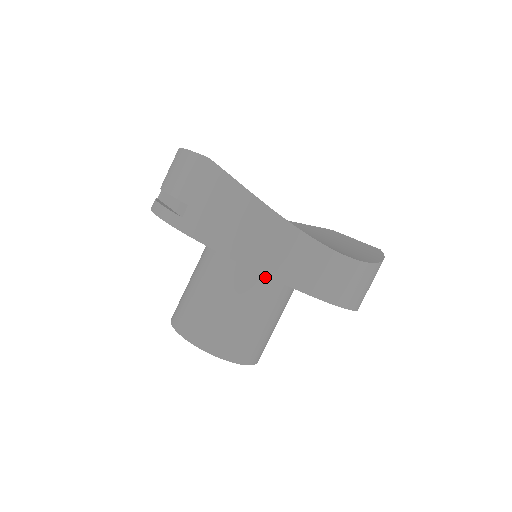
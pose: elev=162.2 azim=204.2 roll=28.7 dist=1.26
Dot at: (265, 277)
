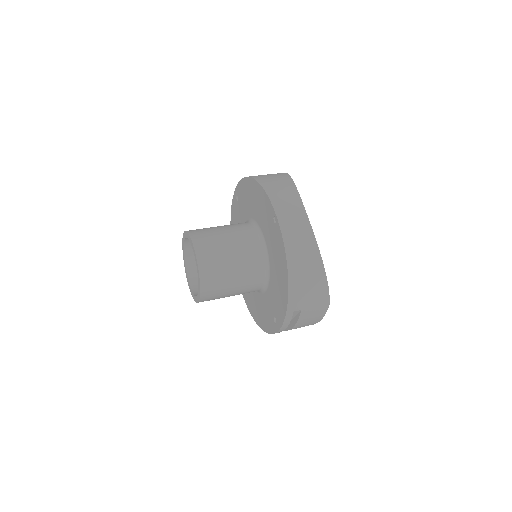
Dot at: (256, 236)
